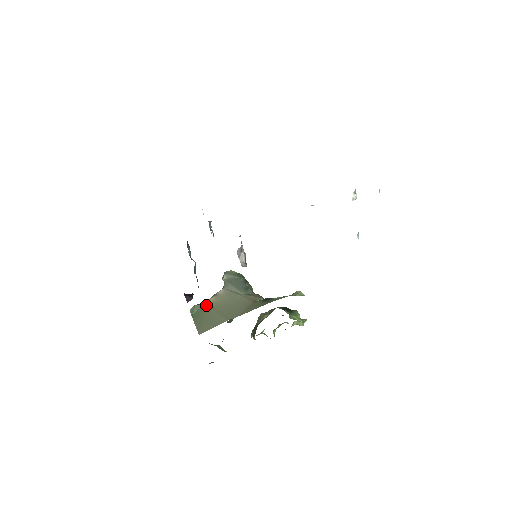
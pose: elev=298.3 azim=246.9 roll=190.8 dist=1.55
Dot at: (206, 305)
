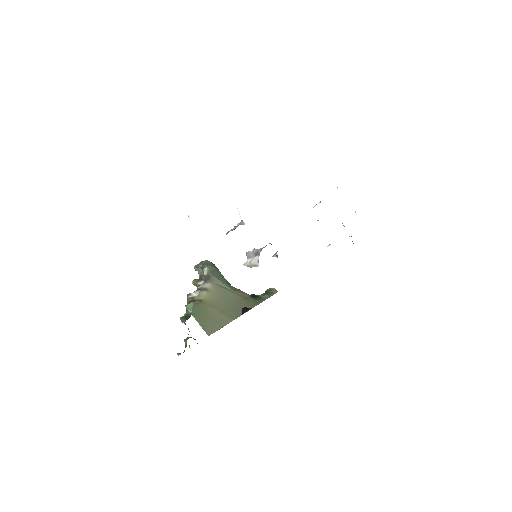
Dot at: (203, 302)
